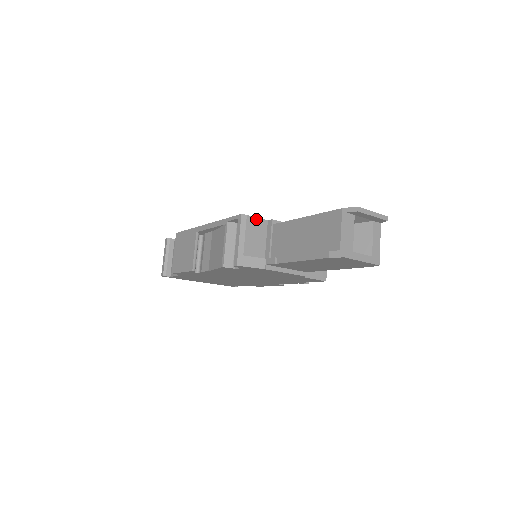
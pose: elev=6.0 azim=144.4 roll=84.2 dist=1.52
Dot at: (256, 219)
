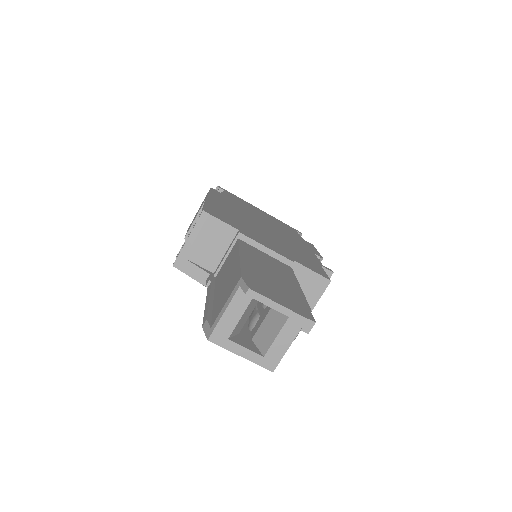
Dot at: (221, 223)
